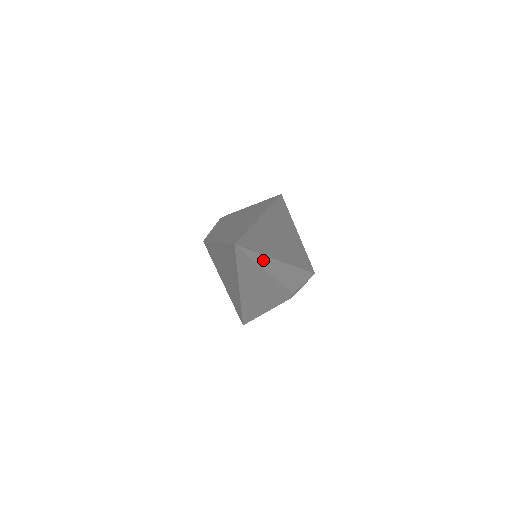
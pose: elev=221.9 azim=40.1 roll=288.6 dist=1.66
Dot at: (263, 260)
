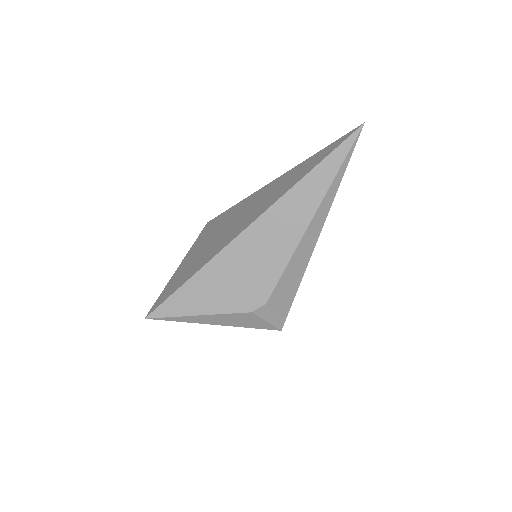
Dot at: (333, 191)
